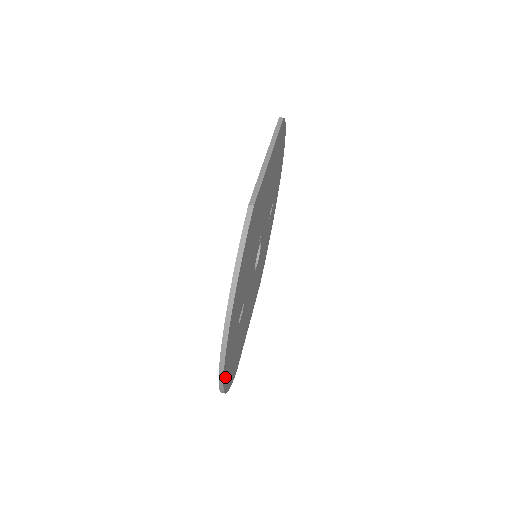
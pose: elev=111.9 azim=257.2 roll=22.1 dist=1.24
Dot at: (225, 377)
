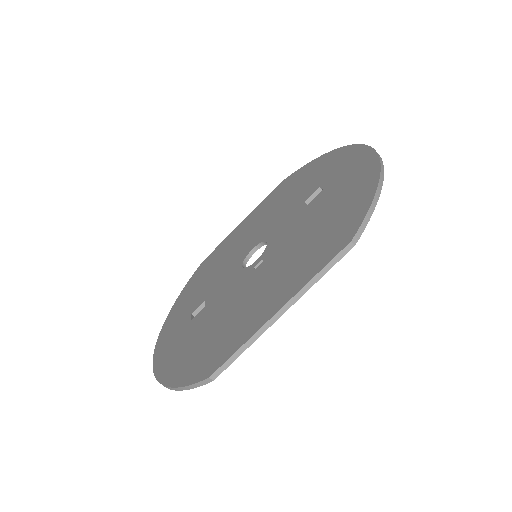
Dot at: occluded
